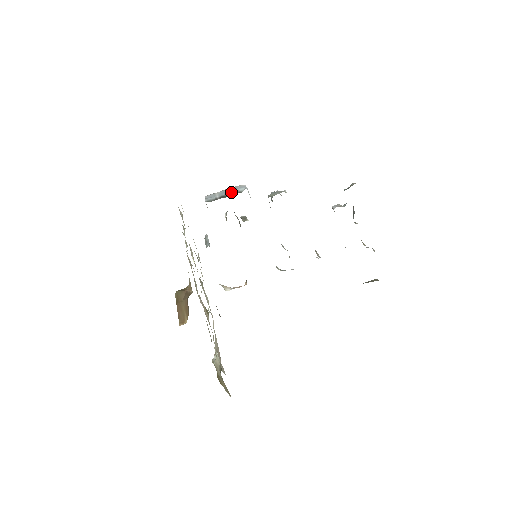
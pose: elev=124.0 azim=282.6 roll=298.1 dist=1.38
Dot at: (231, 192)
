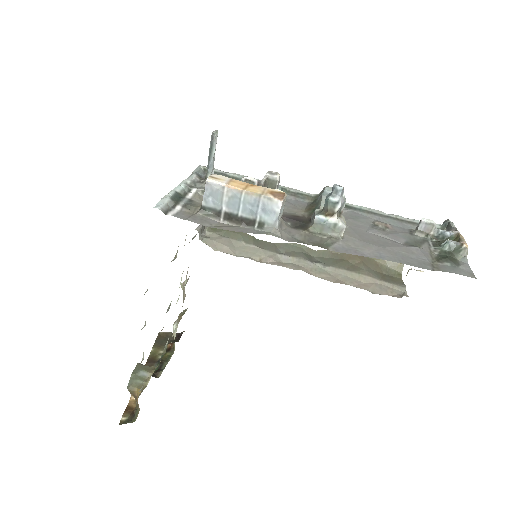
Dot at: (248, 213)
